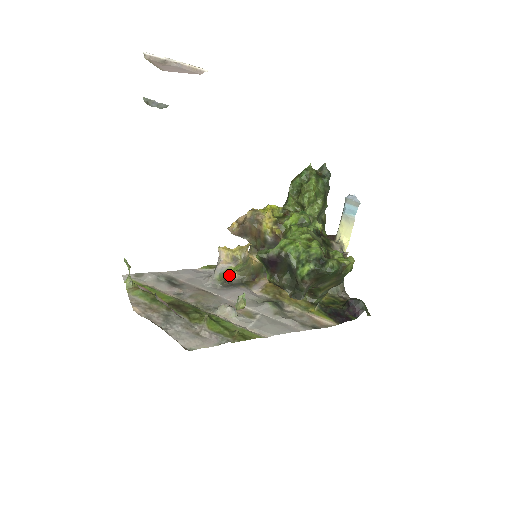
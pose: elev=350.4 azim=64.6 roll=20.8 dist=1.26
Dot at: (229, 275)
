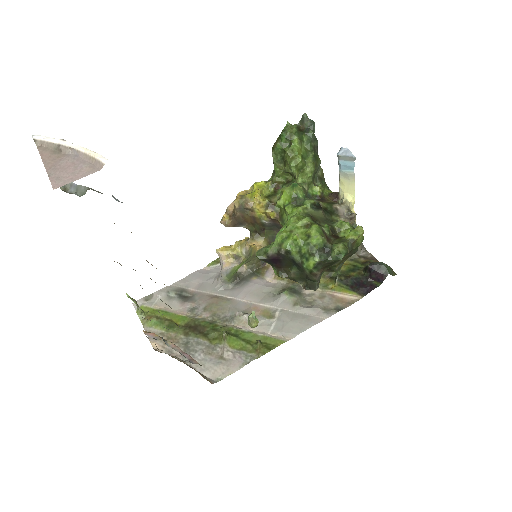
Dot at: occluded
